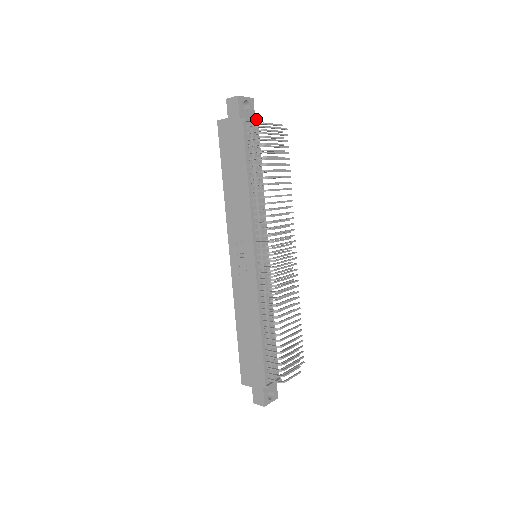
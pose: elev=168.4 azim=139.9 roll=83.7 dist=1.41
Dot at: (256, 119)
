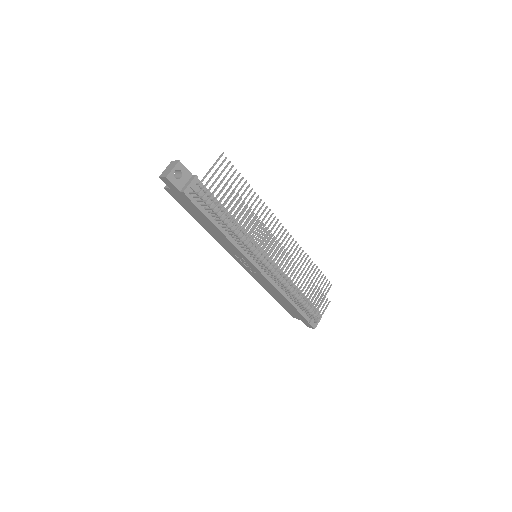
Dot at: (193, 180)
